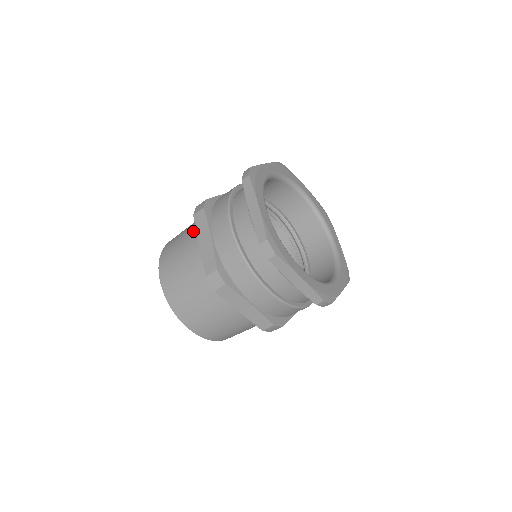
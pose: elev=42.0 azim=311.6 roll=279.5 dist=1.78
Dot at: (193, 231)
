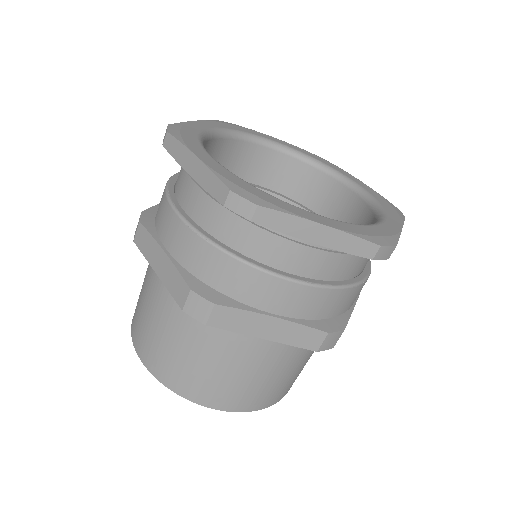
Dot at: occluded
